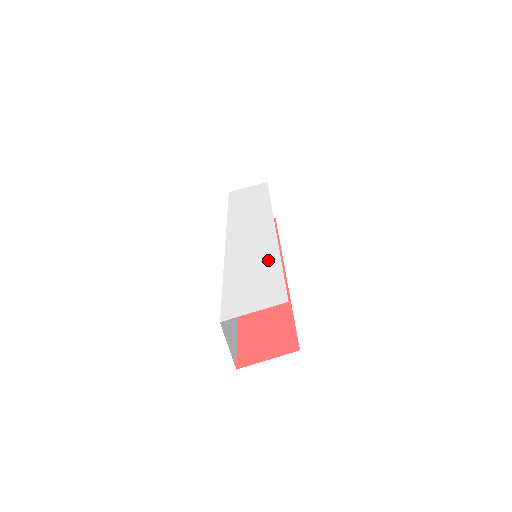
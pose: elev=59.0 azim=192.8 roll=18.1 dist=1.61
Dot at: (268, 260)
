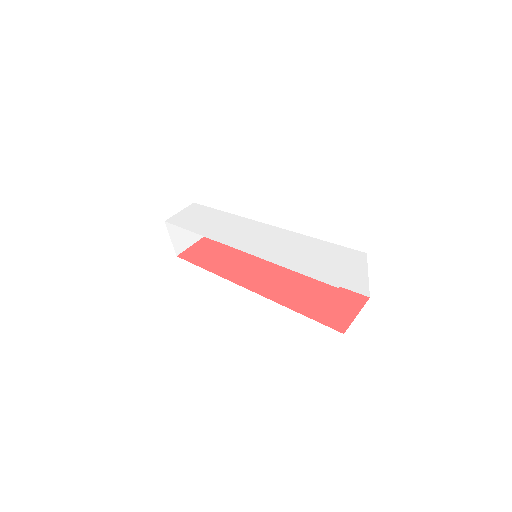
Dot at: (301, 241)
